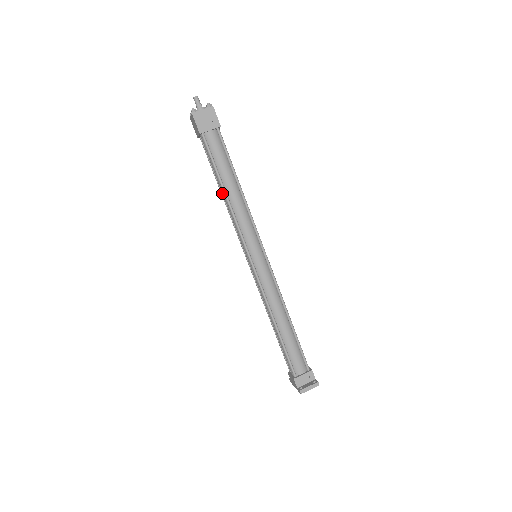
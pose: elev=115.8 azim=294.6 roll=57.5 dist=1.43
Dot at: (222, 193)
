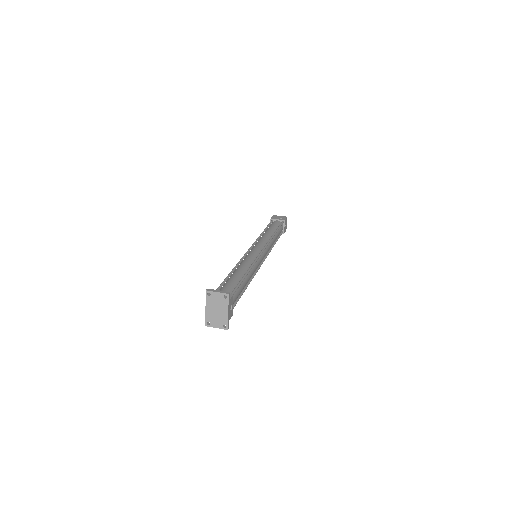
Dot at: occluded
